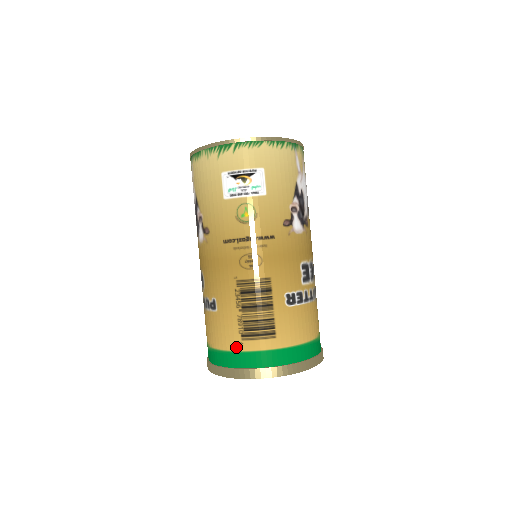
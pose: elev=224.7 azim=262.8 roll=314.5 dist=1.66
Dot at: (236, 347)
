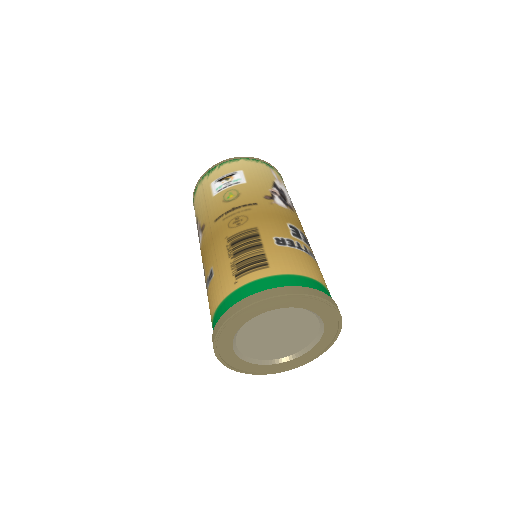
Dot at: (231, 289)
